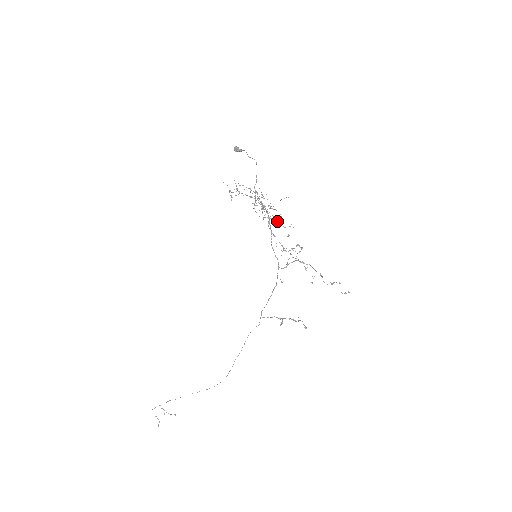
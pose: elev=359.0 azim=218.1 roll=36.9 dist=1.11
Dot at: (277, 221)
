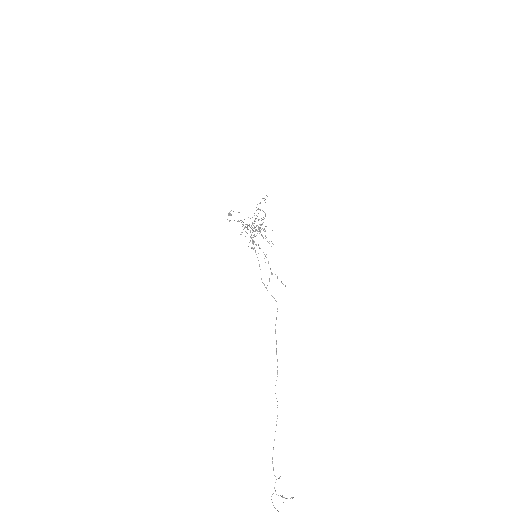
Dot at: occluded
